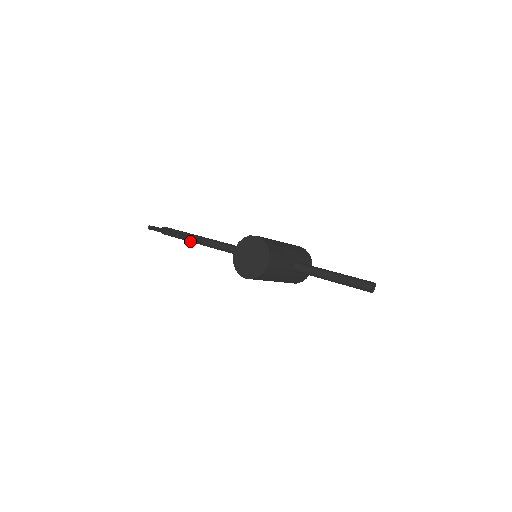
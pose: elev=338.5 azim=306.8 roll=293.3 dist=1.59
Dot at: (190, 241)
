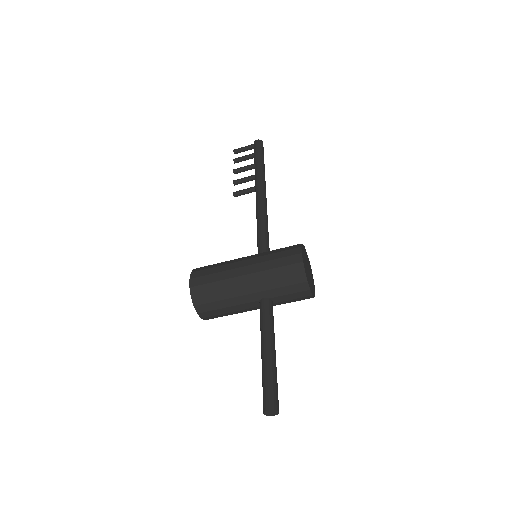
Dot at: occluded
